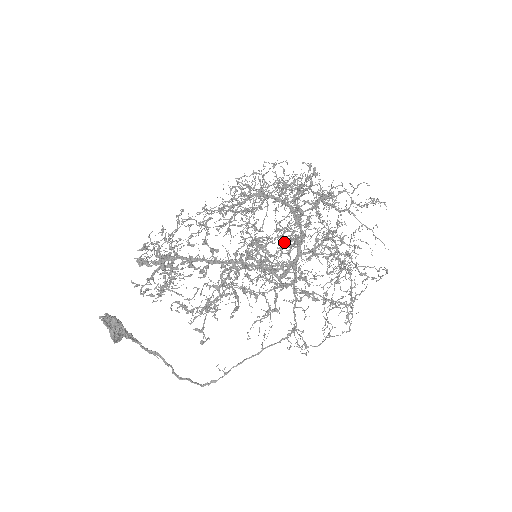
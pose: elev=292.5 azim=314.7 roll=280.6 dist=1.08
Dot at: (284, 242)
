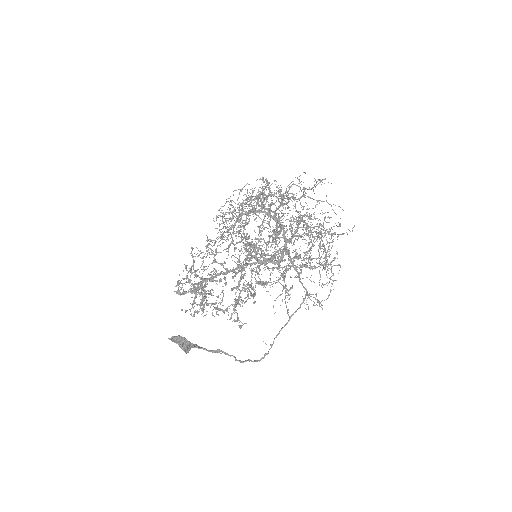
Dot at: occluded
